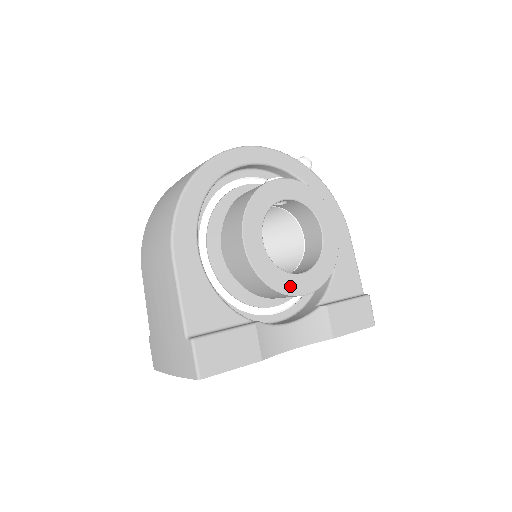
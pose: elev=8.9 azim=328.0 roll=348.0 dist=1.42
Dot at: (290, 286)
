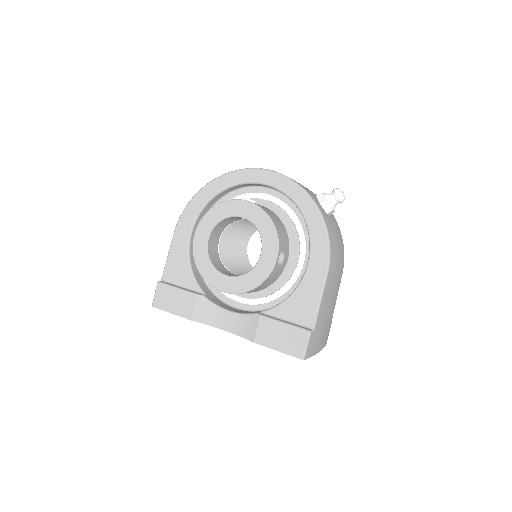
Dot at: (214, 280)
